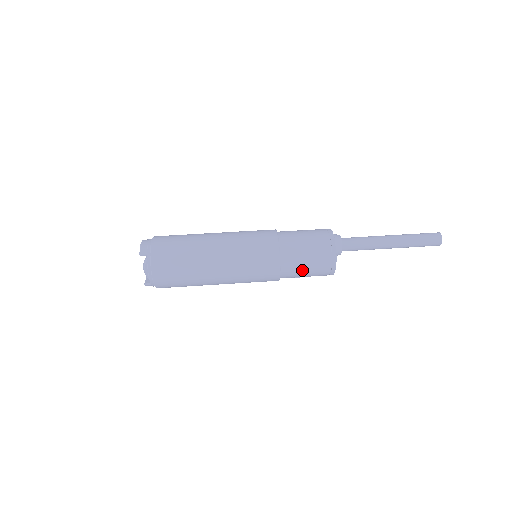
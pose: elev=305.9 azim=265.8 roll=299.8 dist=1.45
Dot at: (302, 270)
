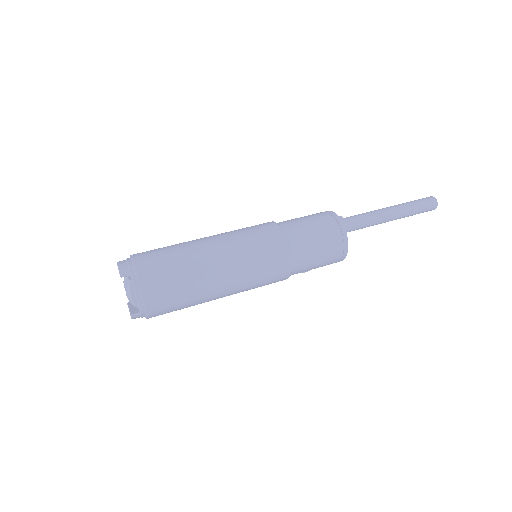
Dot at: (314, 258)
